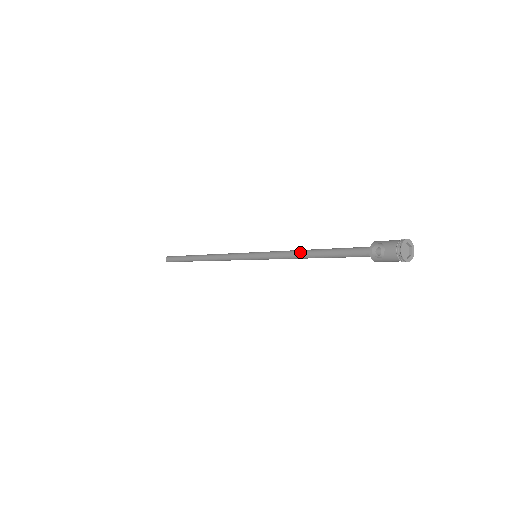
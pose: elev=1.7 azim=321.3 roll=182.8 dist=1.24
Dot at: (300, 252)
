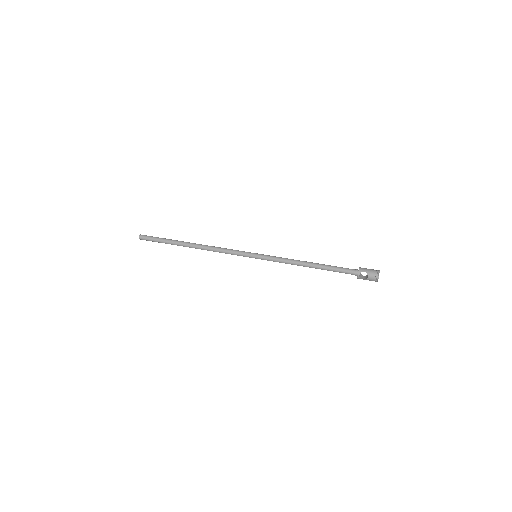
Dot at: (301, 264)
